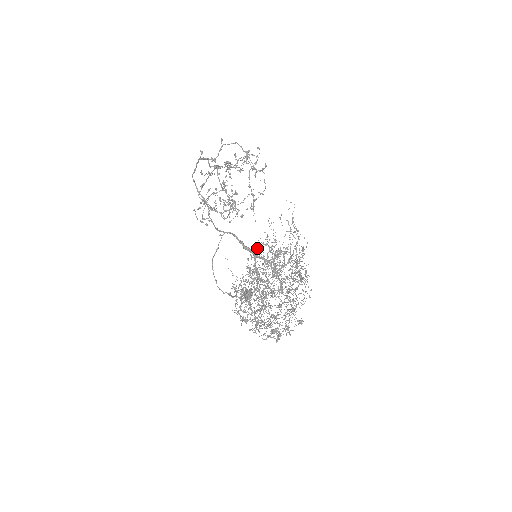
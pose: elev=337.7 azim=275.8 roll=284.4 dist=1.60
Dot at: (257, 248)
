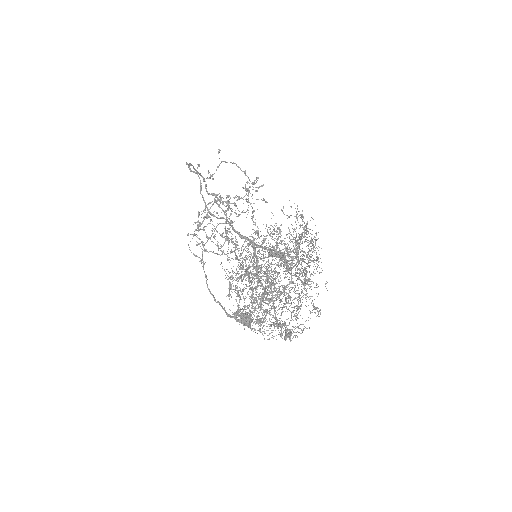
Dot at: (256, 233)
